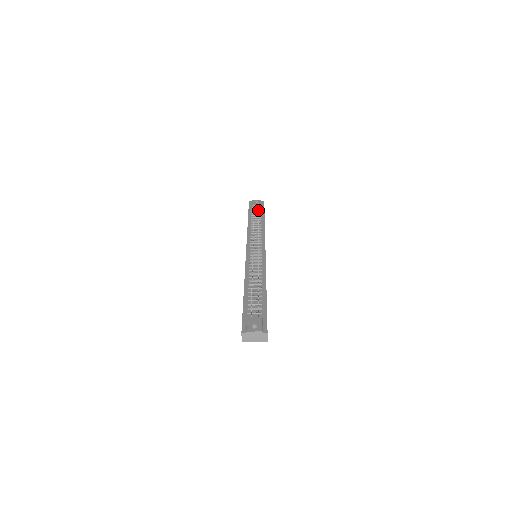
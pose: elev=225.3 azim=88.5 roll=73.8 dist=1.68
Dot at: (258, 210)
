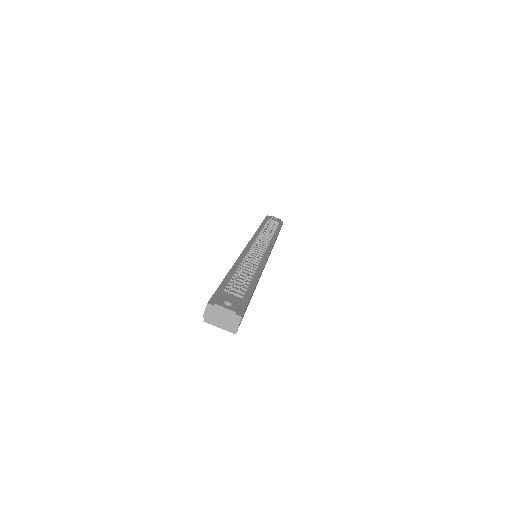
Dot at: occluded
